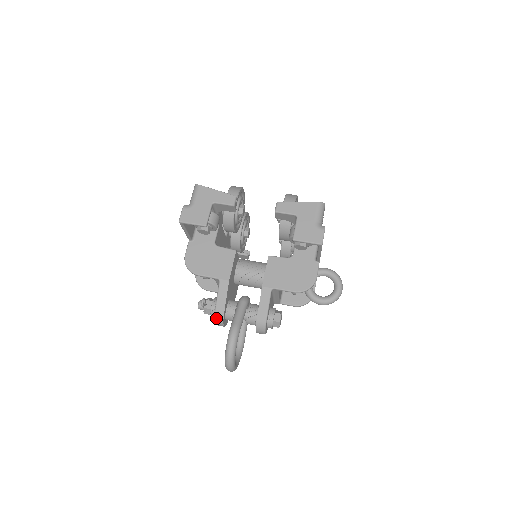
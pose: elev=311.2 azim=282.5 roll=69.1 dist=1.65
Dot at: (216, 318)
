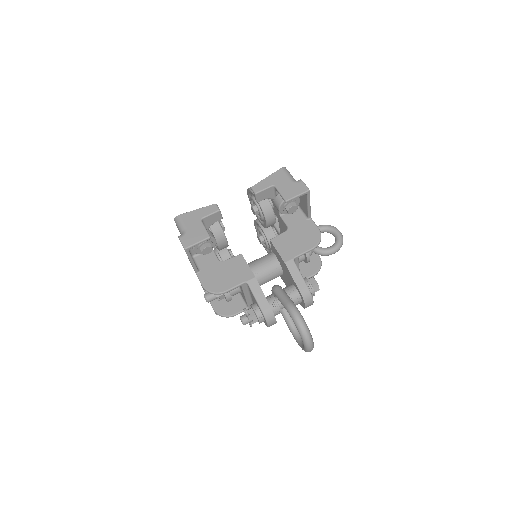
Dot at: (266, 316)
